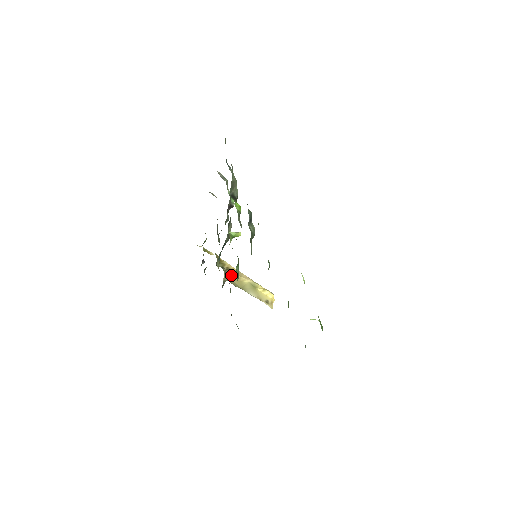
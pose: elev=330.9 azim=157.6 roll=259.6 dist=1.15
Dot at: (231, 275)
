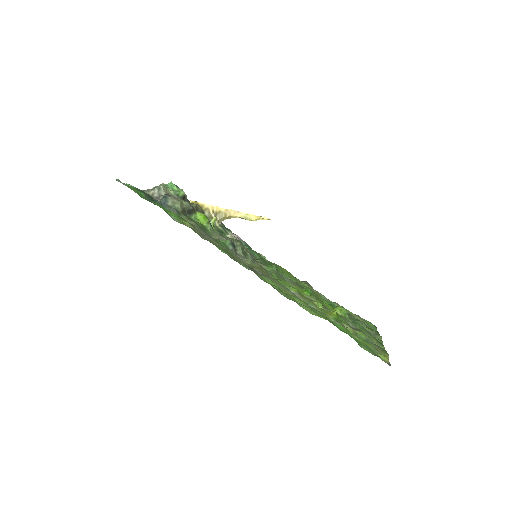
Dot at: (223, 219)
